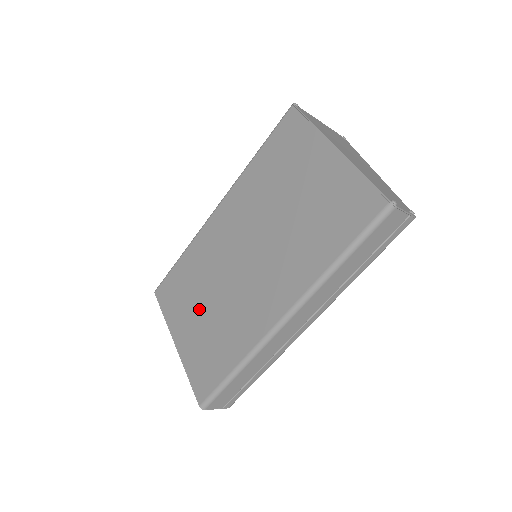
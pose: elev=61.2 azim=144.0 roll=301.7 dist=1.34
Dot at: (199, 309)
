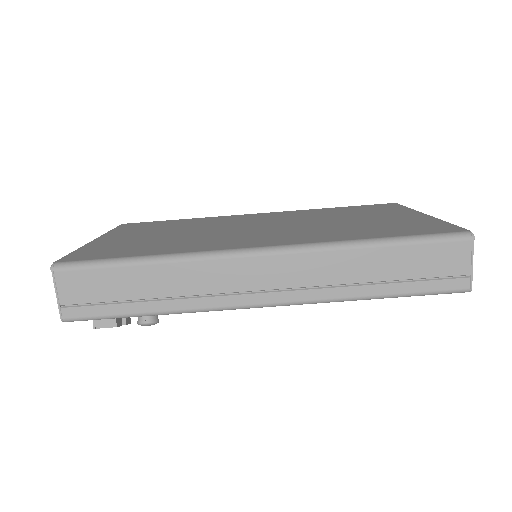
Dot at: (161, 233)
